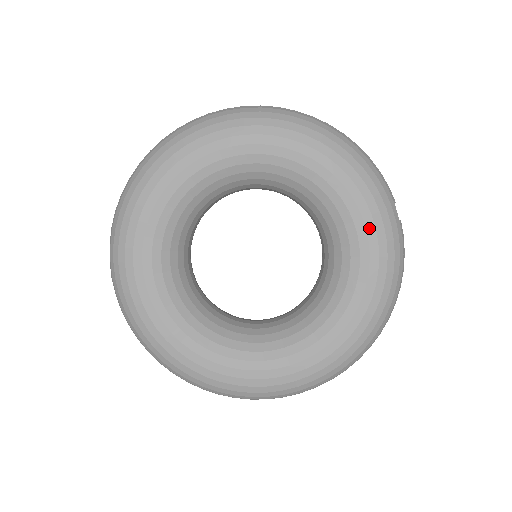
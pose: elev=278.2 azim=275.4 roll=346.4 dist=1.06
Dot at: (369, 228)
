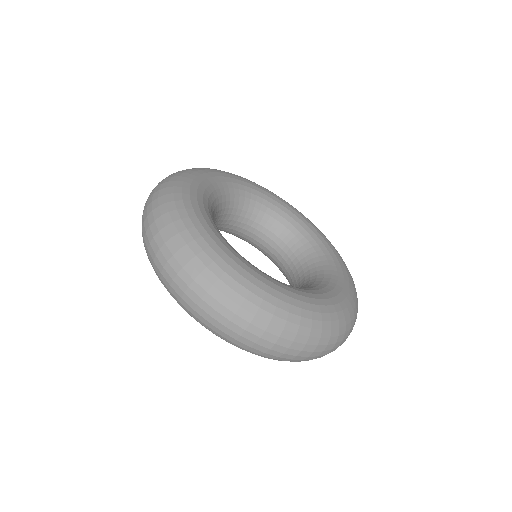
Dot at: (345, 289)
